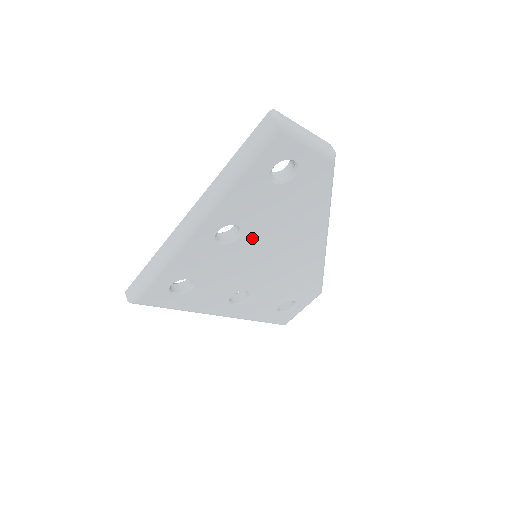
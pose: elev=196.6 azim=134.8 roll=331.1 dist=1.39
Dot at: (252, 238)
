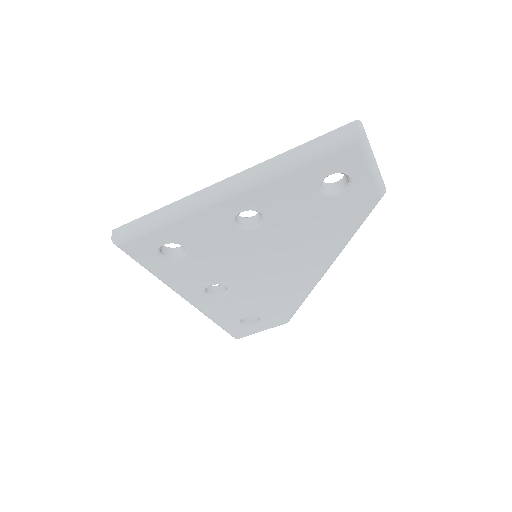
Dot at: (267, 235)
